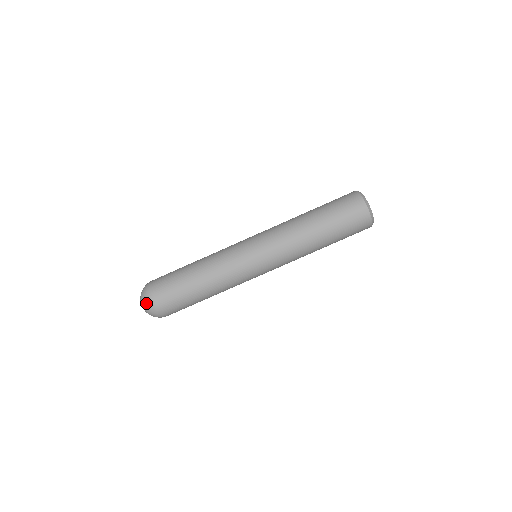
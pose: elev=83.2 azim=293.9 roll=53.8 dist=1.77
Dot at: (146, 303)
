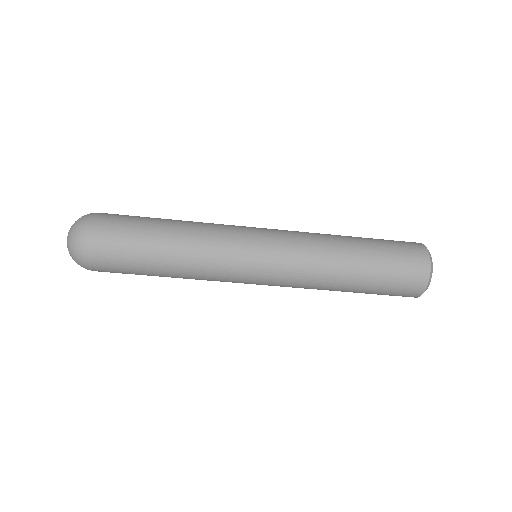
Dot at: (77, 263)
